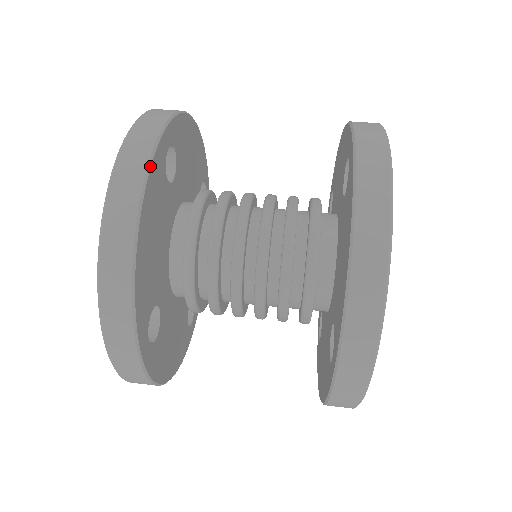
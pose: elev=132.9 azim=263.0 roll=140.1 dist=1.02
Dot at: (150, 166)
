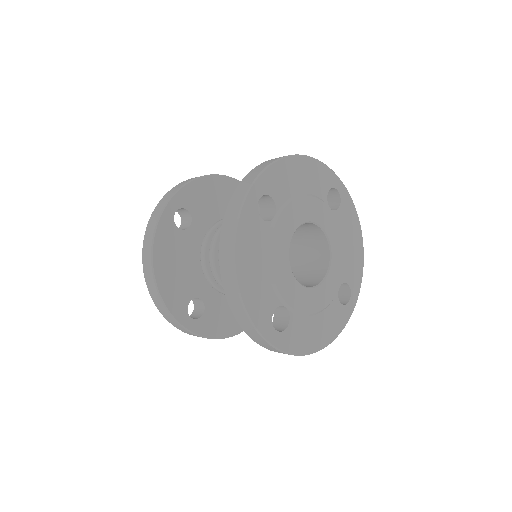
Dot at: (238, 181)
